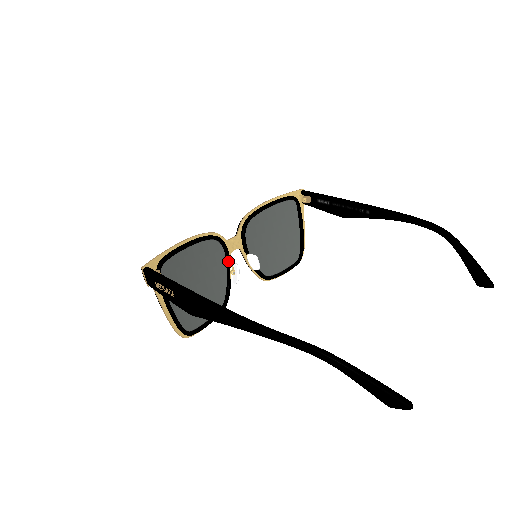
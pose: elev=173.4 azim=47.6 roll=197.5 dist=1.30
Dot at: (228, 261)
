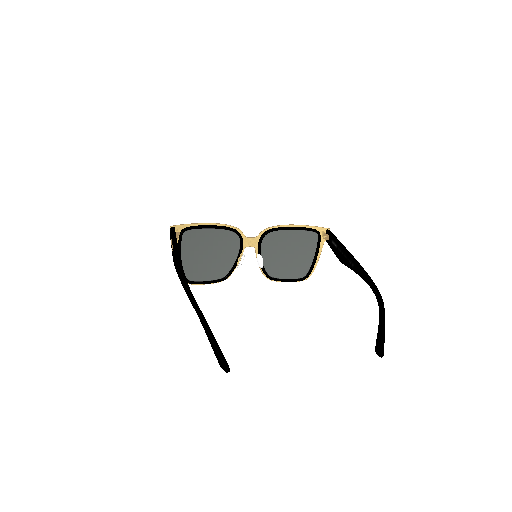
Dot at: (240, 251)
